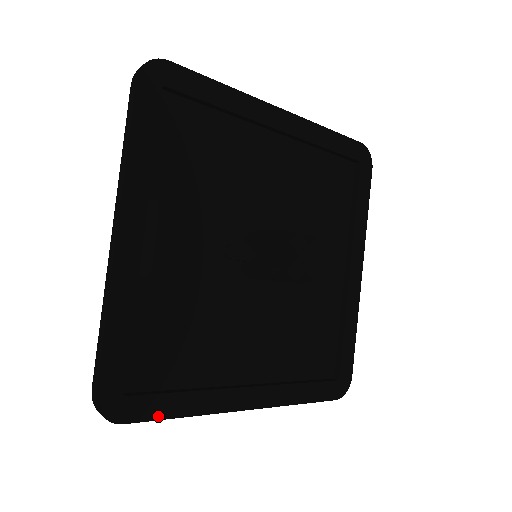
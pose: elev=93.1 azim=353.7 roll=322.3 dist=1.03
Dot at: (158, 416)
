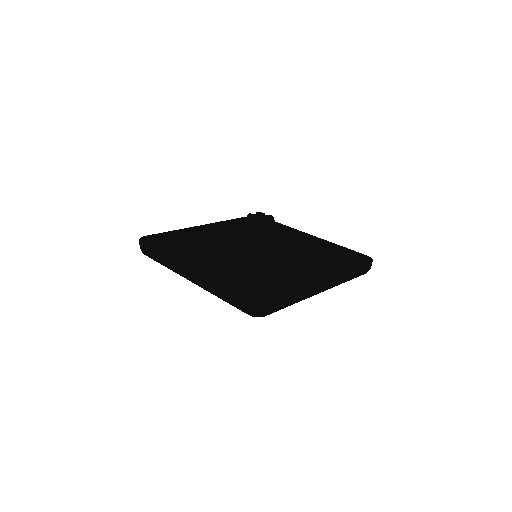
Dot at: (285, 295)
